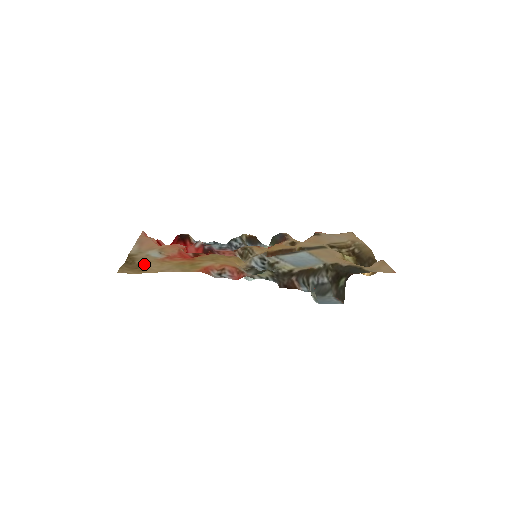
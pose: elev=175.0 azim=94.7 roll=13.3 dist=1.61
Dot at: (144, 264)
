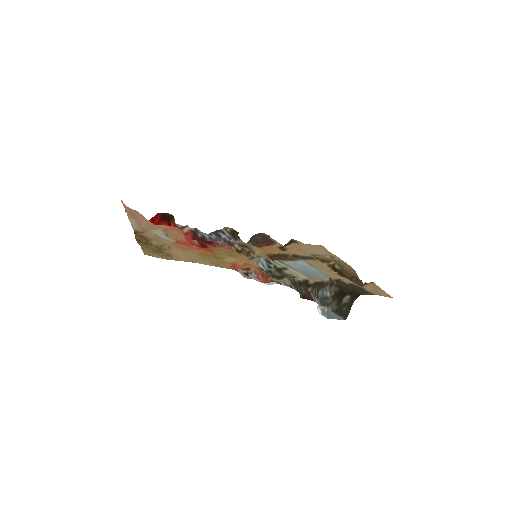
Dot at: (164, 247)
